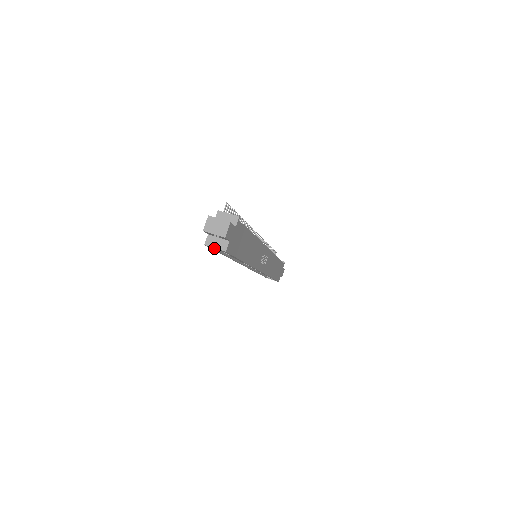
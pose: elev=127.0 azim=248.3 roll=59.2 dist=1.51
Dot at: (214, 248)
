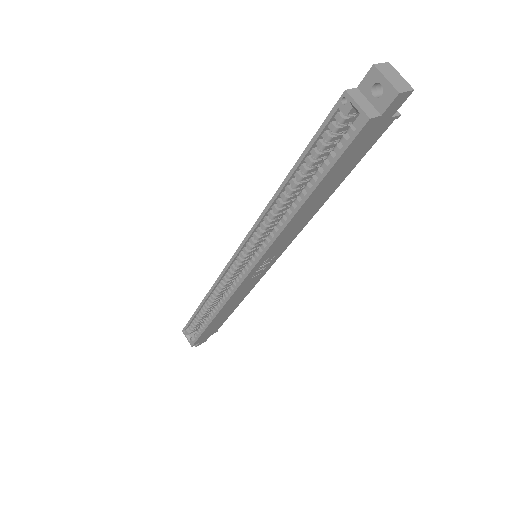
Dot at: (328, 124)
